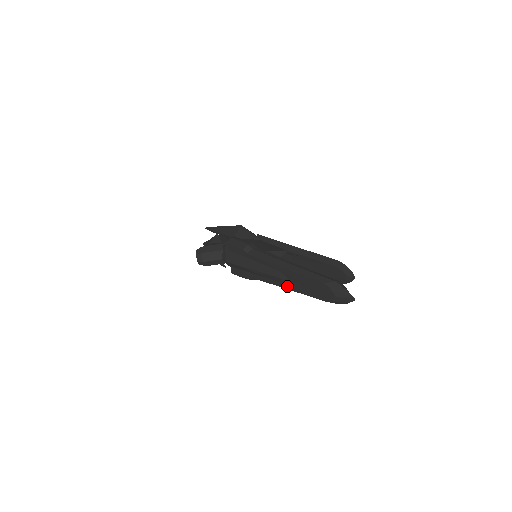
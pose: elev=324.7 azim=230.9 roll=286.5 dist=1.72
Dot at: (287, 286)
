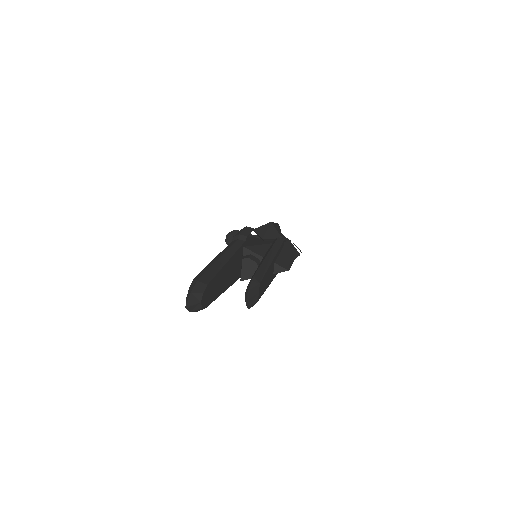
Dot at: occluded
